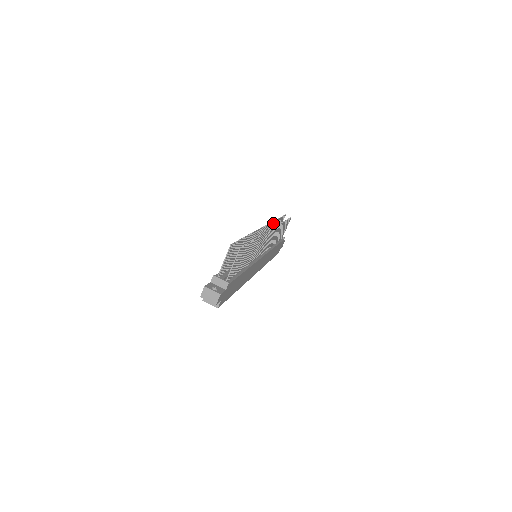
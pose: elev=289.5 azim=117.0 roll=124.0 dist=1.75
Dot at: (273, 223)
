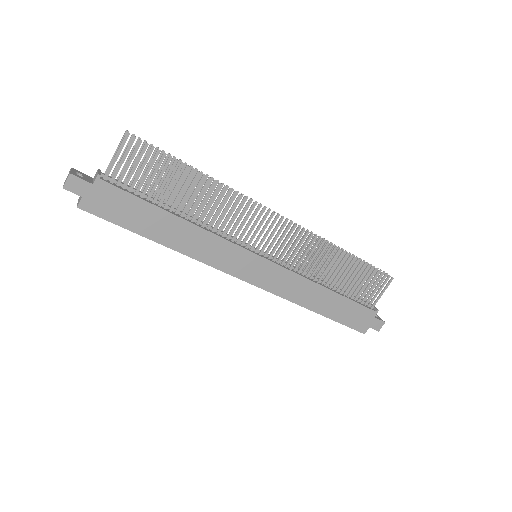
Dot at: (325, 243)
